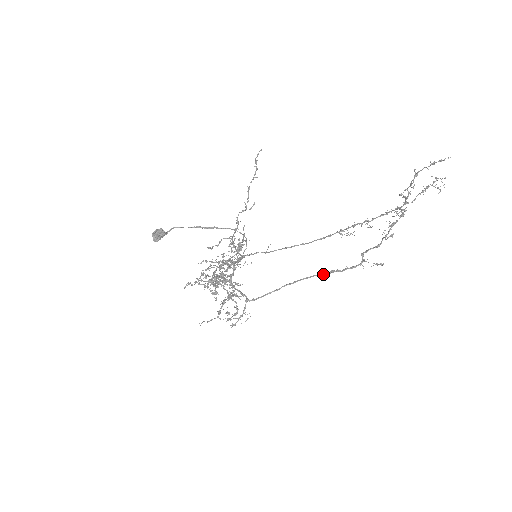
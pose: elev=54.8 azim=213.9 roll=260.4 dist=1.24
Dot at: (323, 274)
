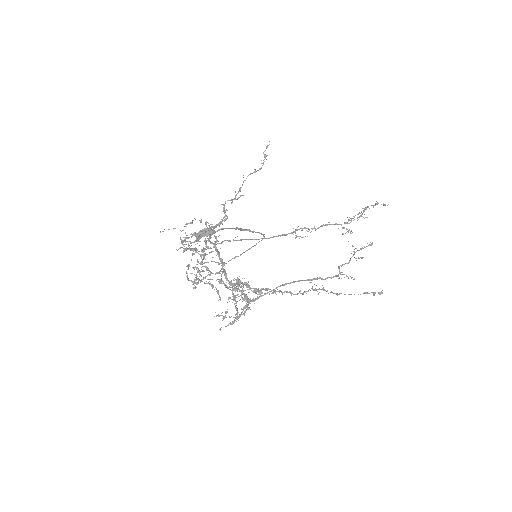
Dot at: (310, 280)
